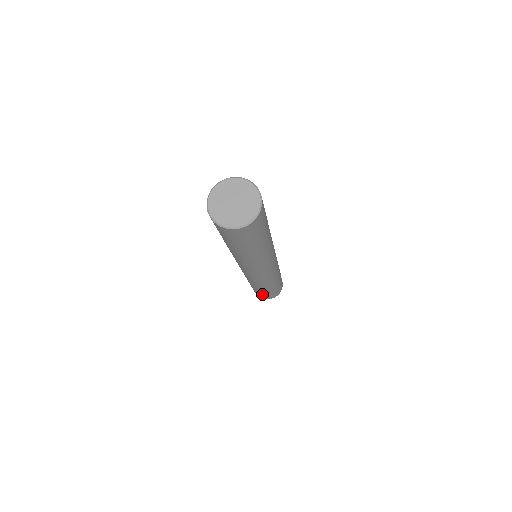
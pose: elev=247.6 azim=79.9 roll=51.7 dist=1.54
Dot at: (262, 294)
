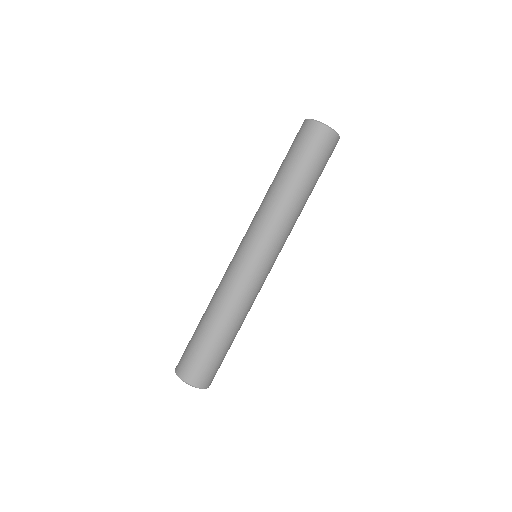
Dot at: (195, 348)
